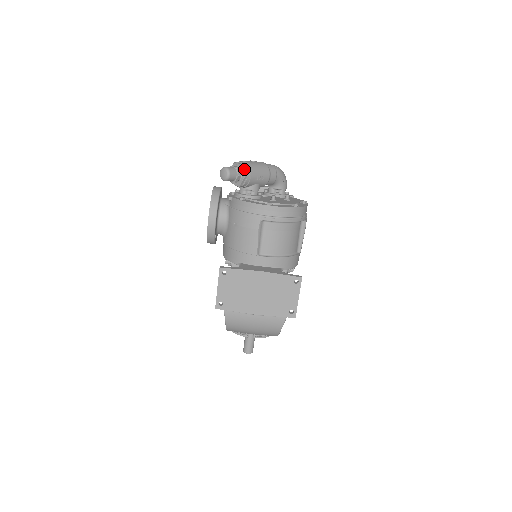
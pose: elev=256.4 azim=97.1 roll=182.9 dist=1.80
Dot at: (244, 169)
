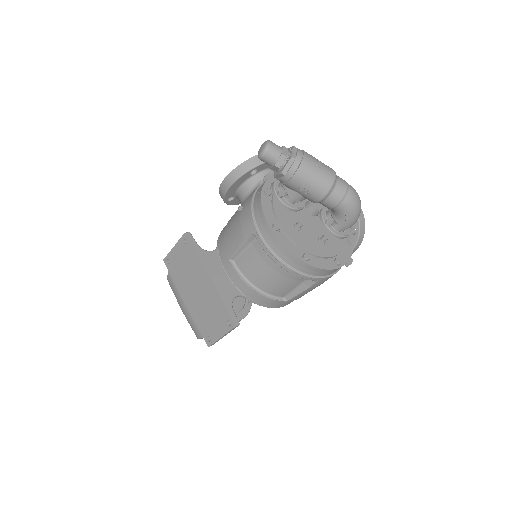
Dot at: (289, 164)
